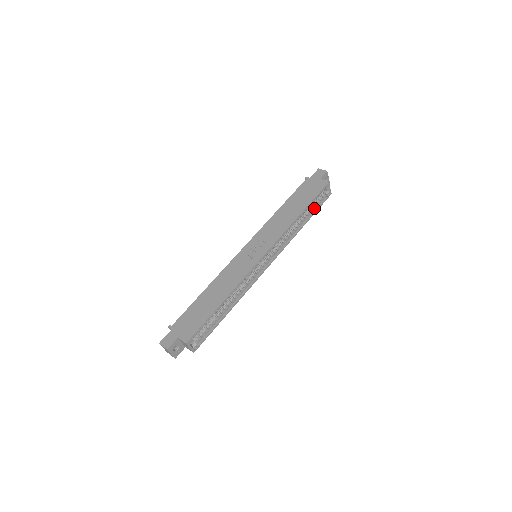
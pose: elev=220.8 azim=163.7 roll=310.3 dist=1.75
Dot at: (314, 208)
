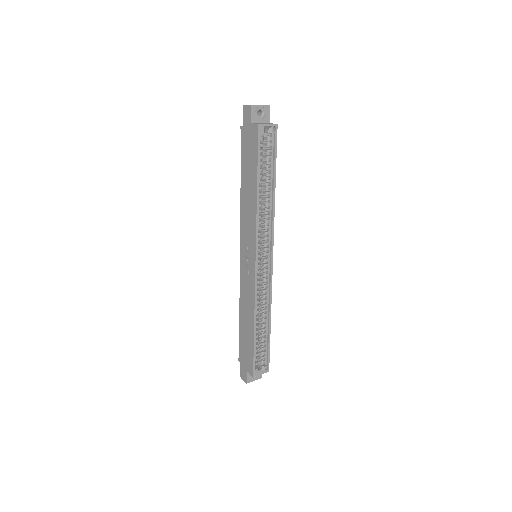
Dot at: (271, 161)
